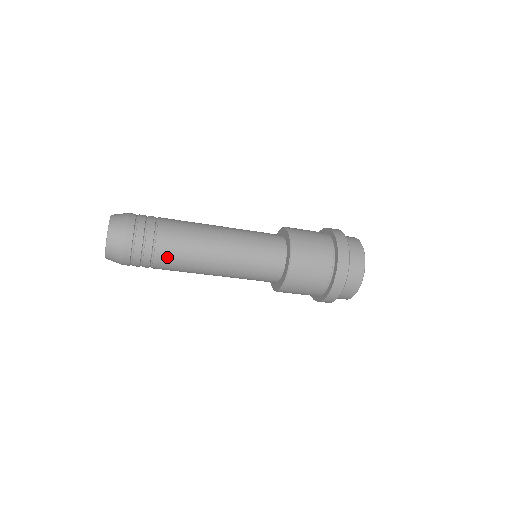
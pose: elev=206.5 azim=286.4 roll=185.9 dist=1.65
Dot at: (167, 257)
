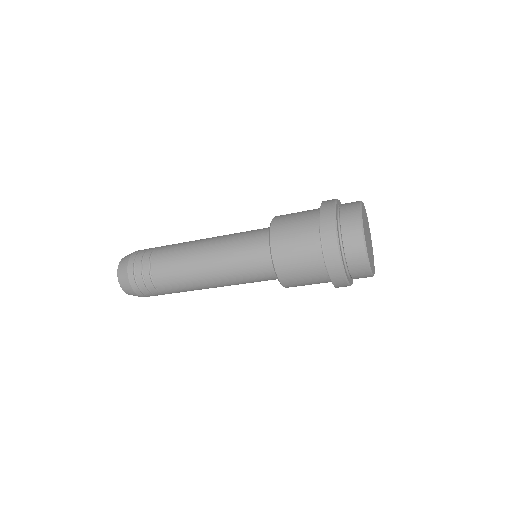
Dot at: (164, 280)
